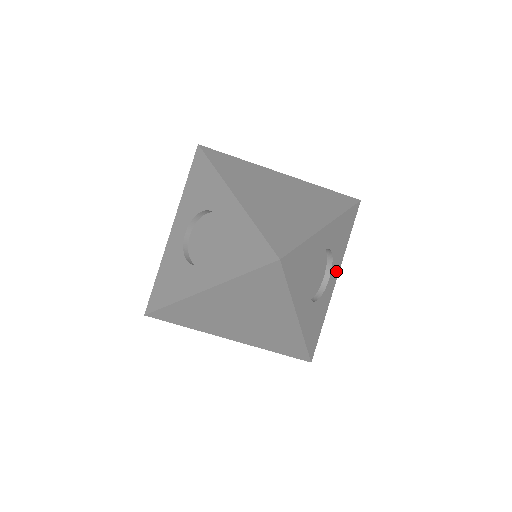
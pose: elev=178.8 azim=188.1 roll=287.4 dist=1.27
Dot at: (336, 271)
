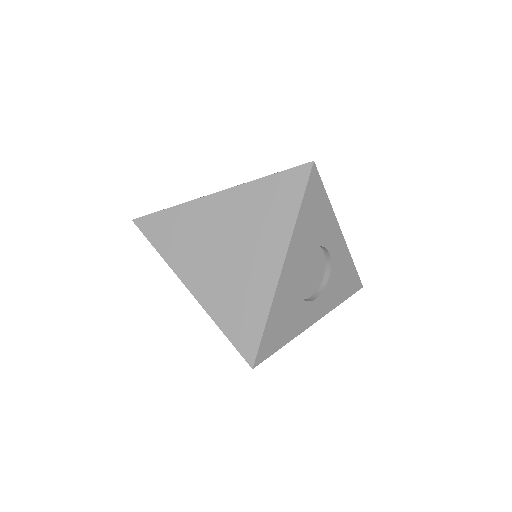
Dot at: (321, 309)
